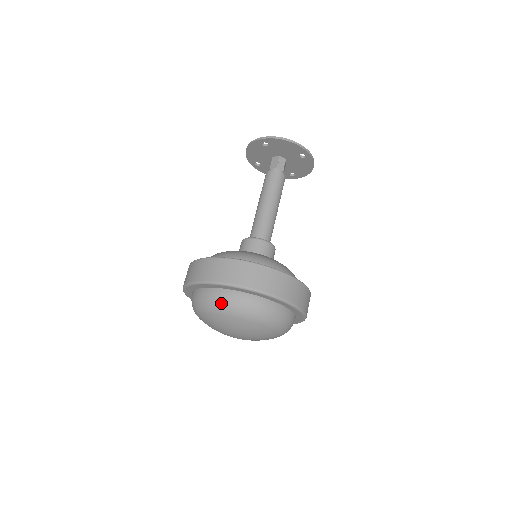
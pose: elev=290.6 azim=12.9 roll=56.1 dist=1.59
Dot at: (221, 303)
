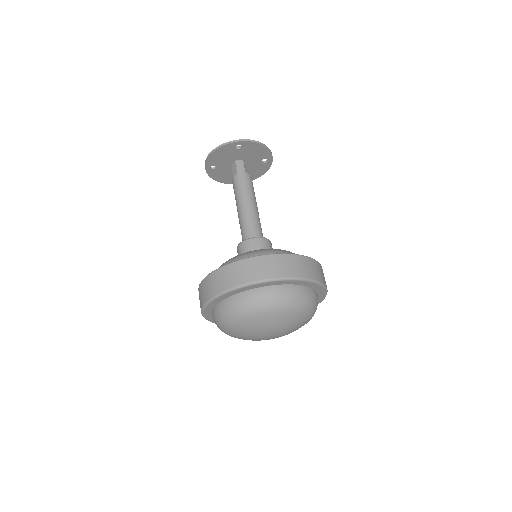
Dot at: (282, 299)
